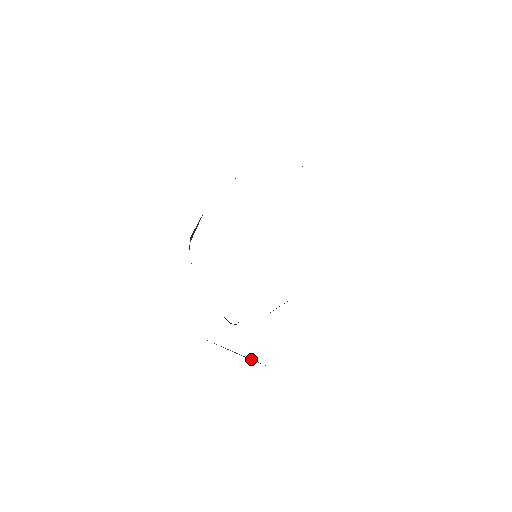
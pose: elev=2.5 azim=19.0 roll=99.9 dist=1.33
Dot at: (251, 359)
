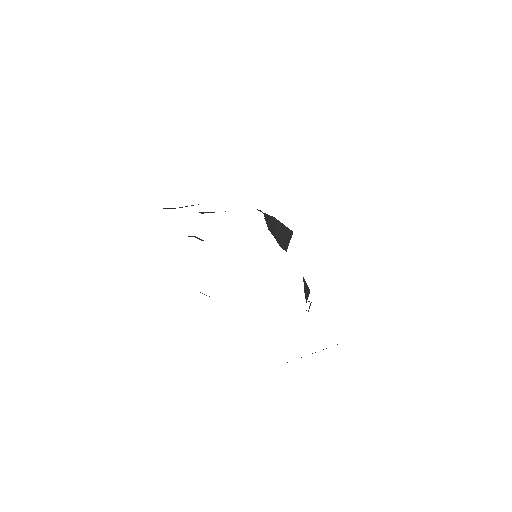
Dot at: occluded
